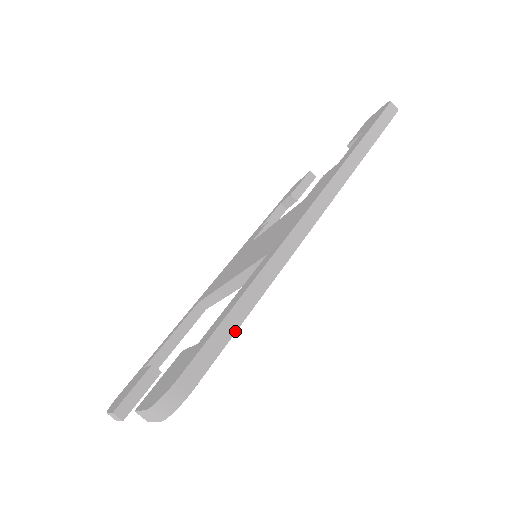
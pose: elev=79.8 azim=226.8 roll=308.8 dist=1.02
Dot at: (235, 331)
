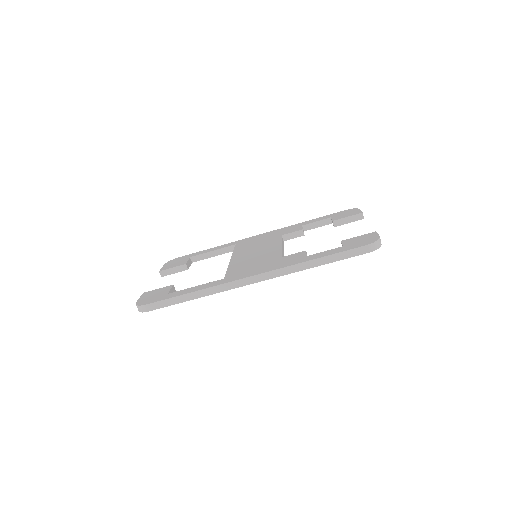
Dot at: (177, 303)
